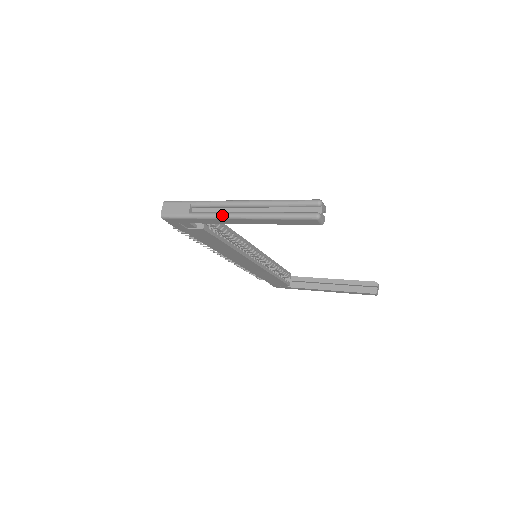
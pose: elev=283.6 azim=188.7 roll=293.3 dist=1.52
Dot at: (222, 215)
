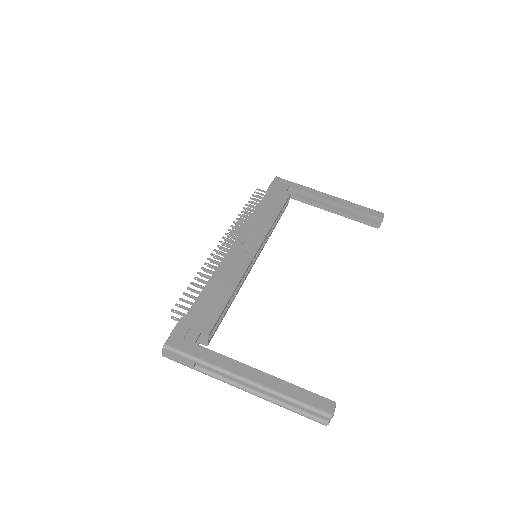
Dot at: (231, 385)
